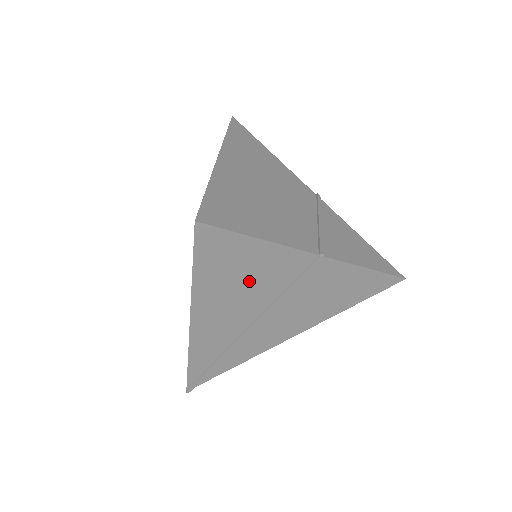
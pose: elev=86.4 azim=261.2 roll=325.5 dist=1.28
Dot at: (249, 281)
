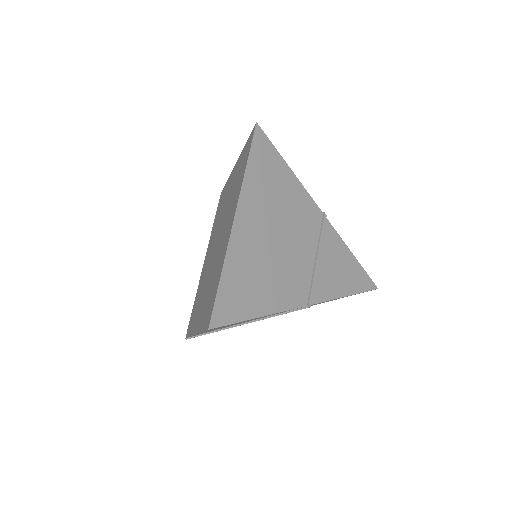
Dot at: (246, 321)
